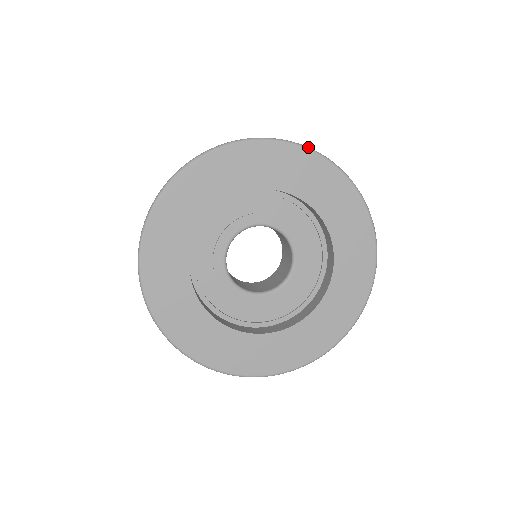
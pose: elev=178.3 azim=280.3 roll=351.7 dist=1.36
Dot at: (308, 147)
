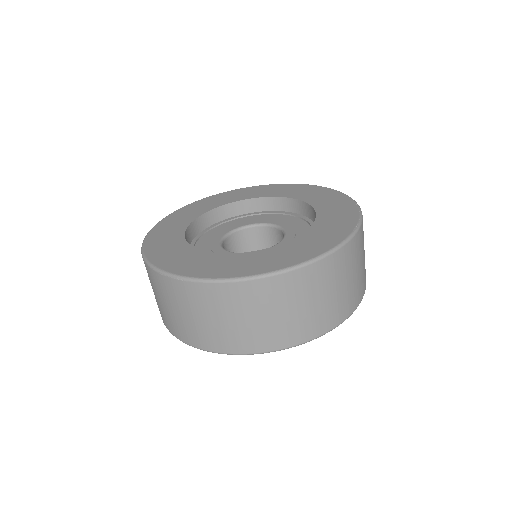
Dot at: occluded
